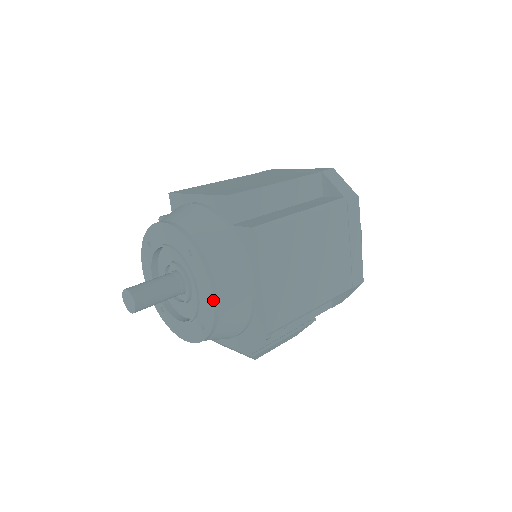
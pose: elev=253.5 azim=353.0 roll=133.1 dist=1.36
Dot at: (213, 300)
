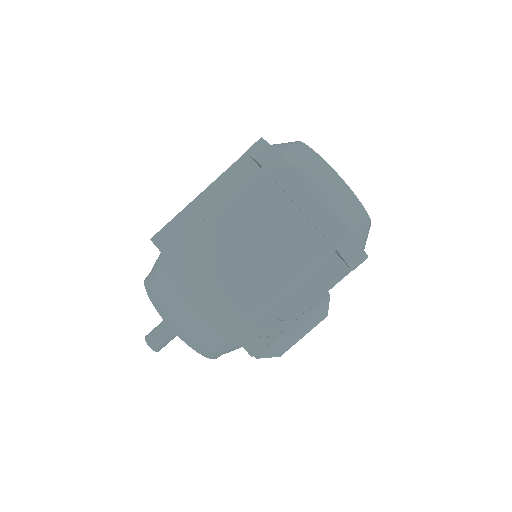
Dot at: occluded
